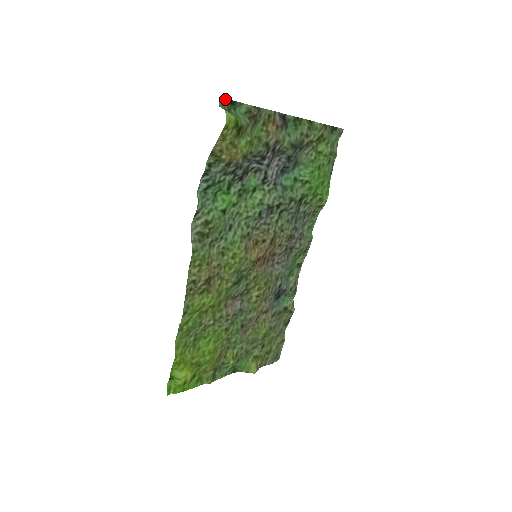
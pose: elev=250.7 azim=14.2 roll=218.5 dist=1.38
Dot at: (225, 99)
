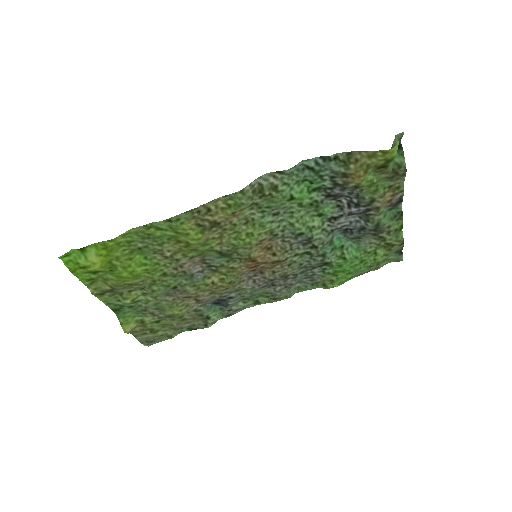
Dot at: (401, 137)
